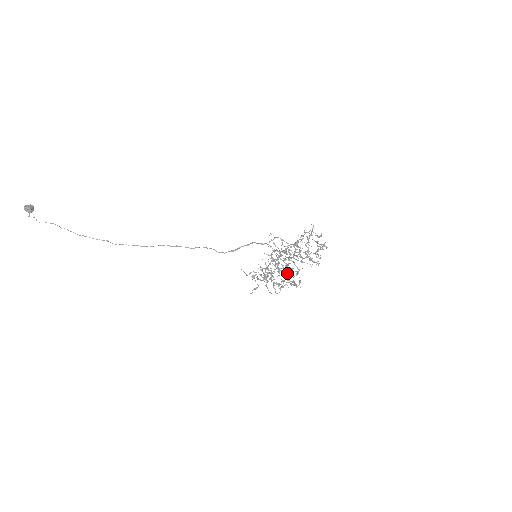
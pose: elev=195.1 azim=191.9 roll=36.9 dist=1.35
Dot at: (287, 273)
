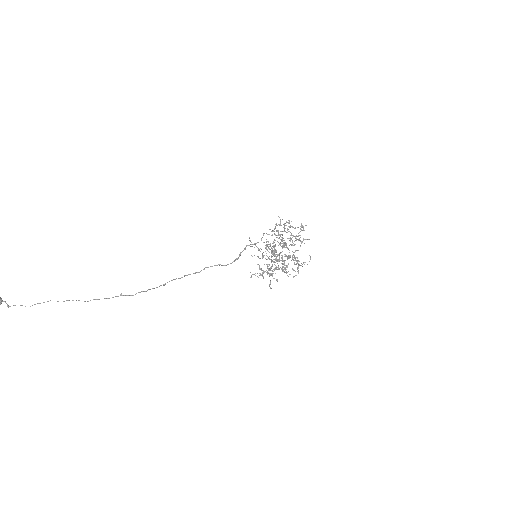
Dot at: (292, 257)
